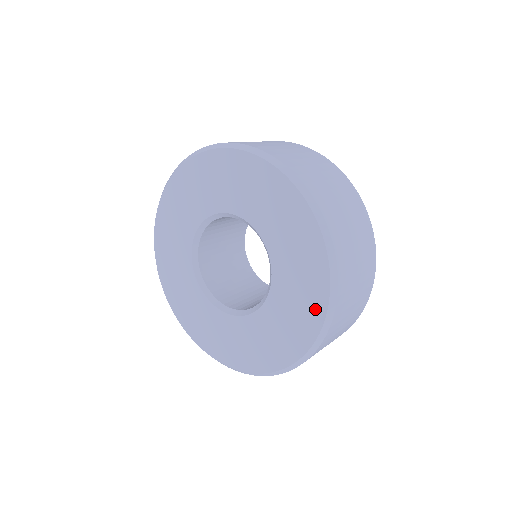
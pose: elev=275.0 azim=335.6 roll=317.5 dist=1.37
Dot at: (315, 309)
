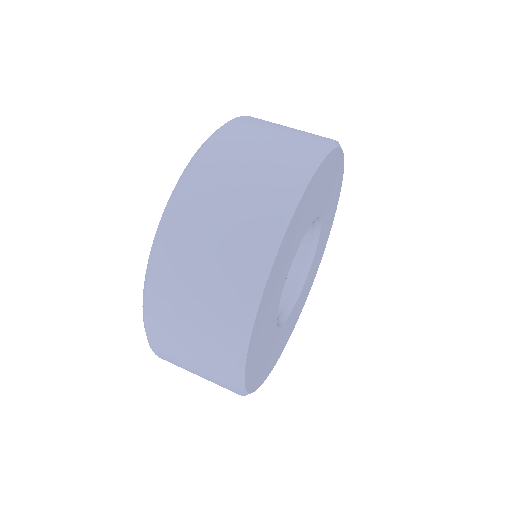
Dot at: occluded
